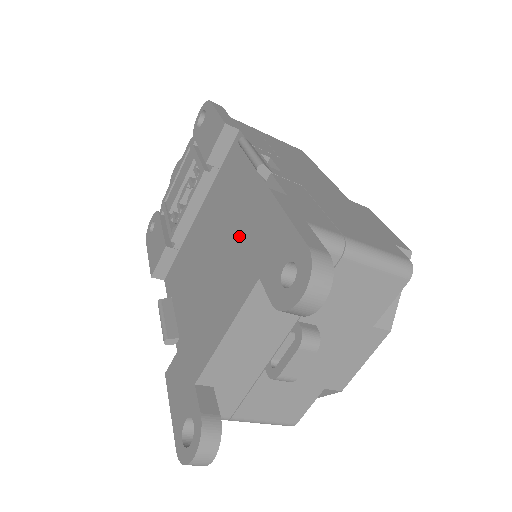
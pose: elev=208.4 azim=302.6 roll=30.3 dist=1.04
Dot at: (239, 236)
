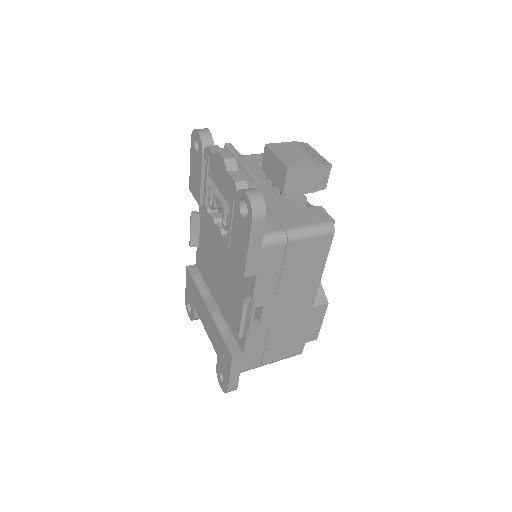
Dot at: (229, 306)
